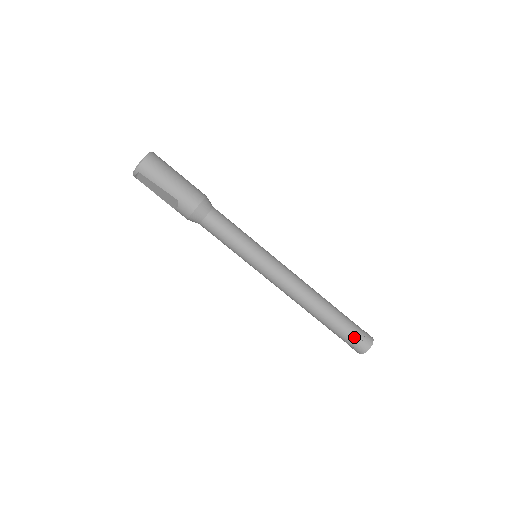
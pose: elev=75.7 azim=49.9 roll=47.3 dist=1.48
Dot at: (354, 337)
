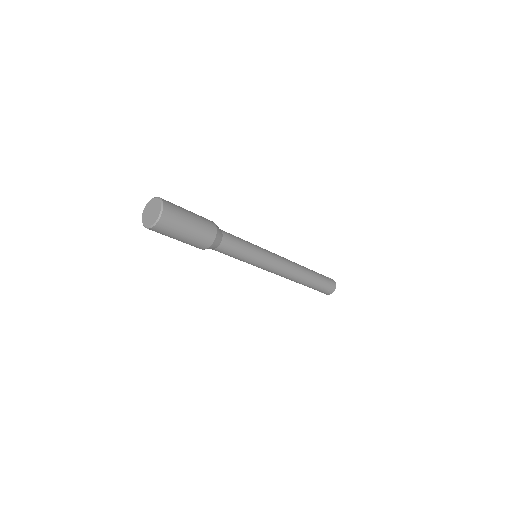
Dot at: occluded
